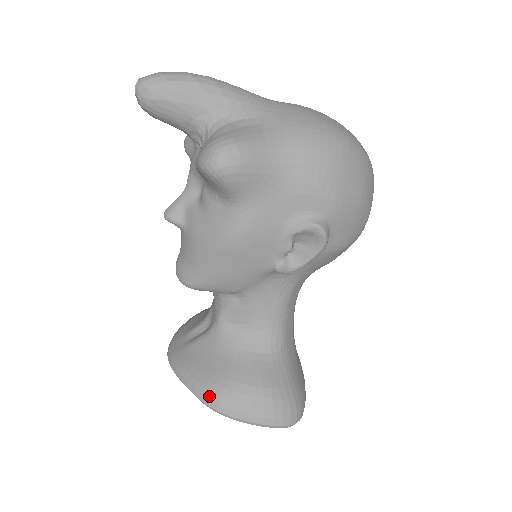
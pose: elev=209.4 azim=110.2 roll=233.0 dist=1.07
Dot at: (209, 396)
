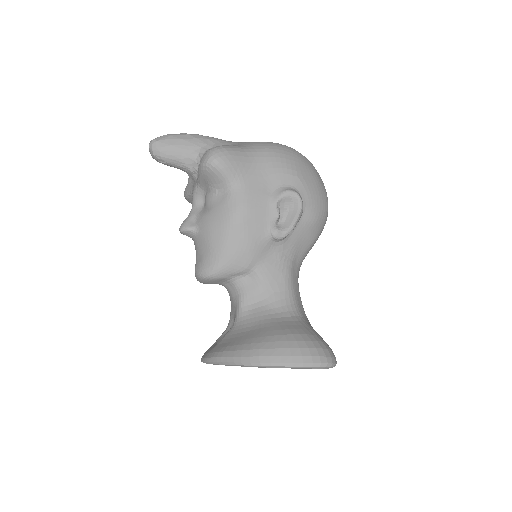
Dot at: (248, 354)
